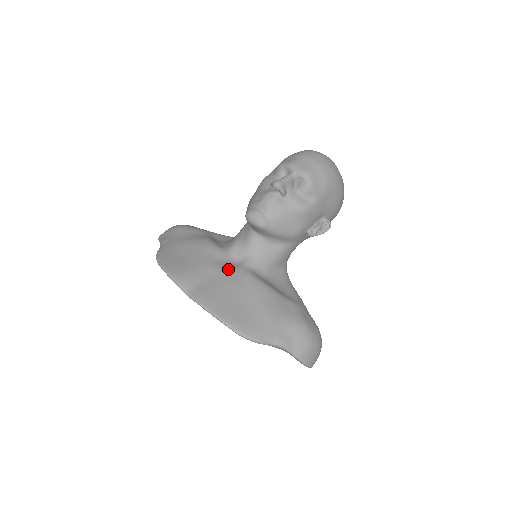
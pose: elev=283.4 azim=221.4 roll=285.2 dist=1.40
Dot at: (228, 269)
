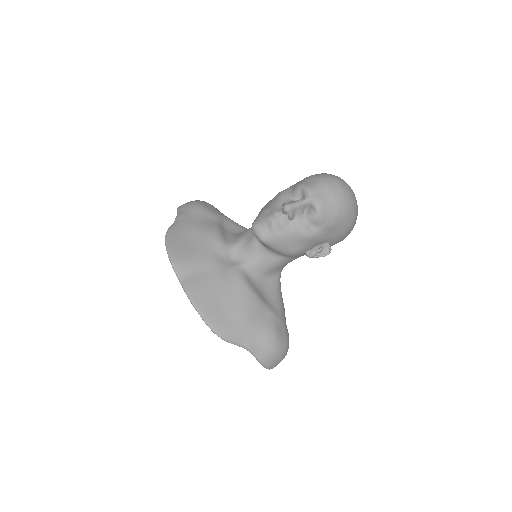
Dot at: (223, 266)
